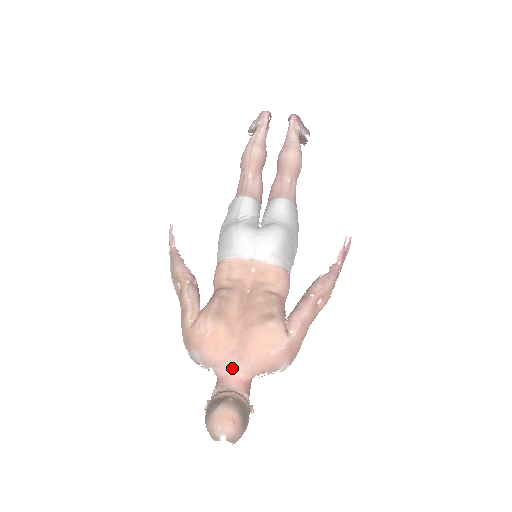
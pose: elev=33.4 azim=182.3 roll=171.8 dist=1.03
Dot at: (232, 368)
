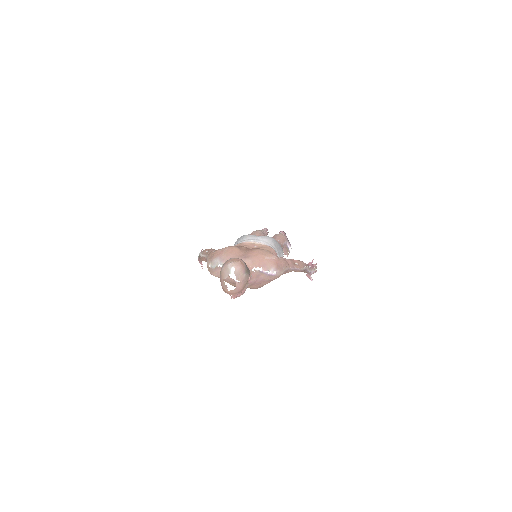
Dot at: occluded
